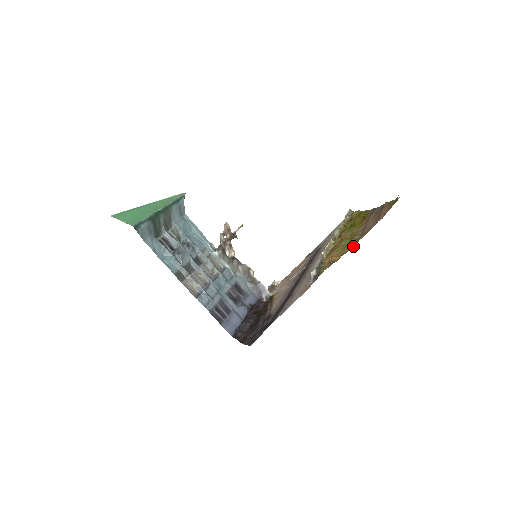
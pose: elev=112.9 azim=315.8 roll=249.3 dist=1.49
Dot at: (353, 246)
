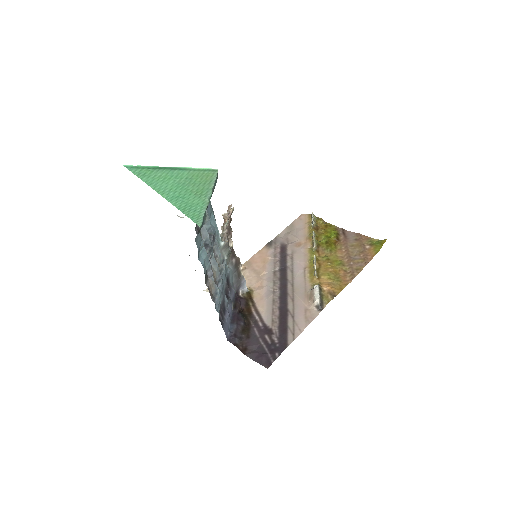
Dot at: occluded
